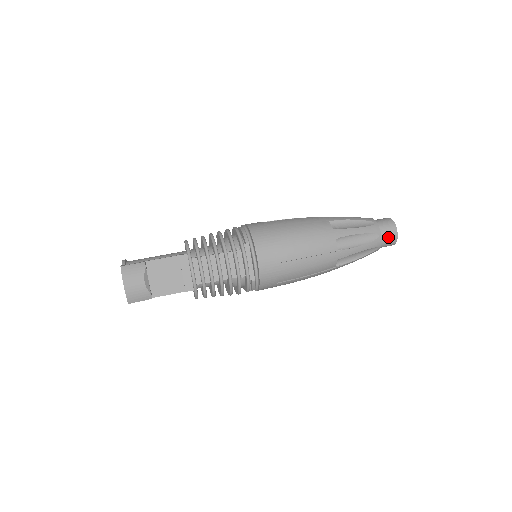
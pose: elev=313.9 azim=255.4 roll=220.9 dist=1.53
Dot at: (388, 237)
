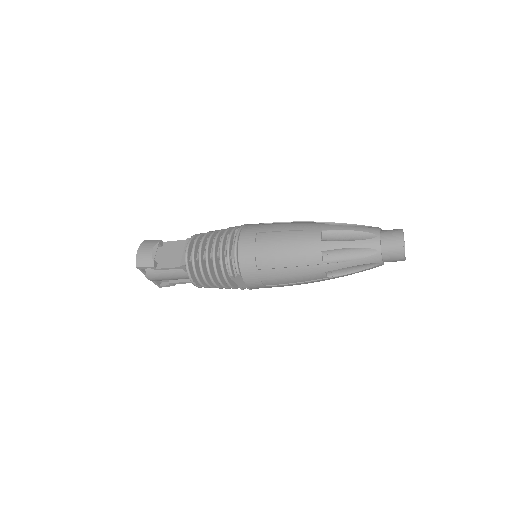
Dot at: (390, 241)
